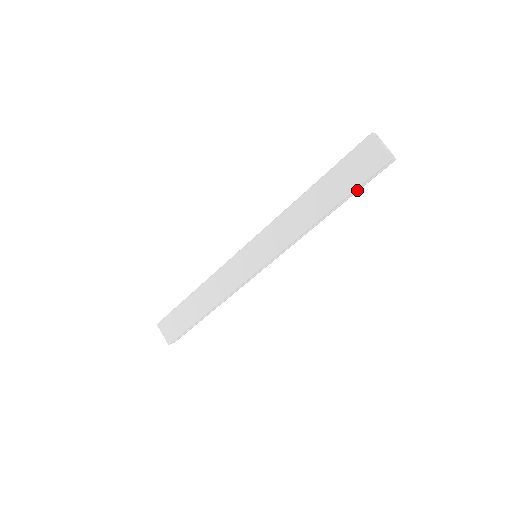
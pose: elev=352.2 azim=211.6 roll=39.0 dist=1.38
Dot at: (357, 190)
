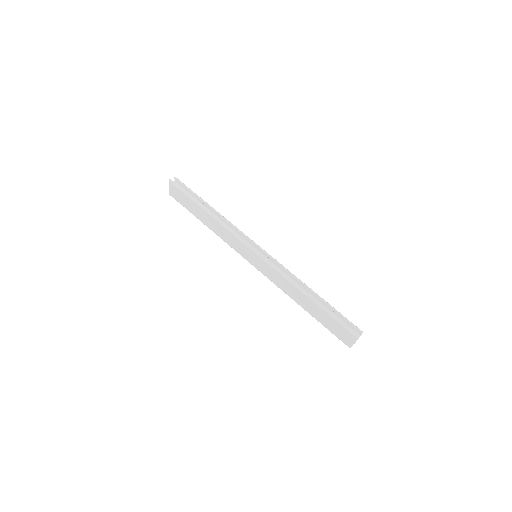
Dot at: occluded
